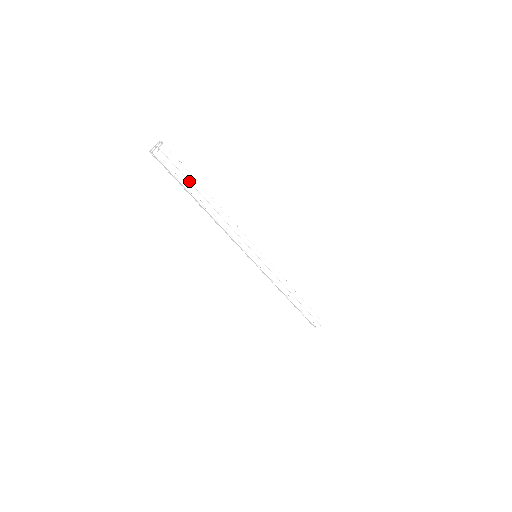
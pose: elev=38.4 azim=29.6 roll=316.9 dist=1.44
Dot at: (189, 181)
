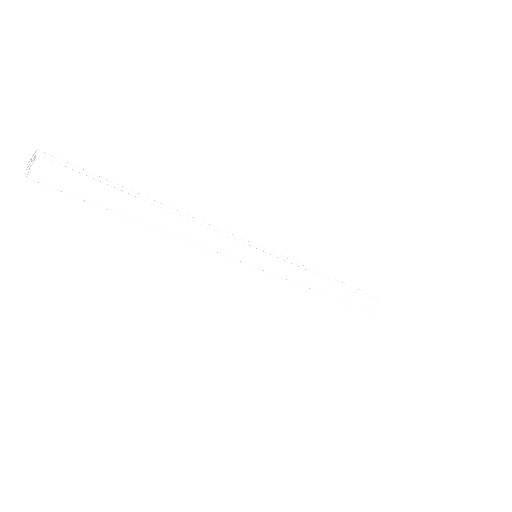
Dot at: (104, 197)
